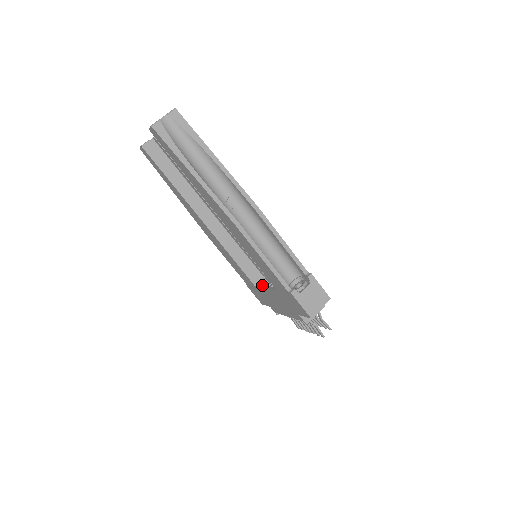
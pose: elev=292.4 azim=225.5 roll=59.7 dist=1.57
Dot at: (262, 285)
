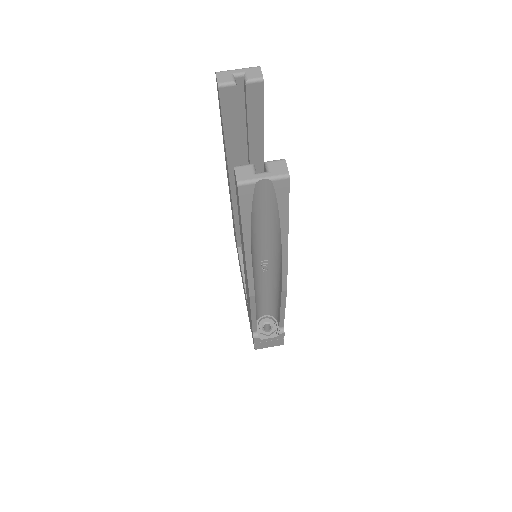
Dot at: occluded
